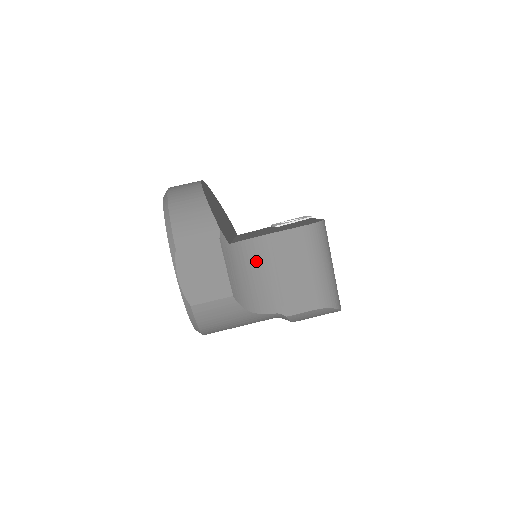
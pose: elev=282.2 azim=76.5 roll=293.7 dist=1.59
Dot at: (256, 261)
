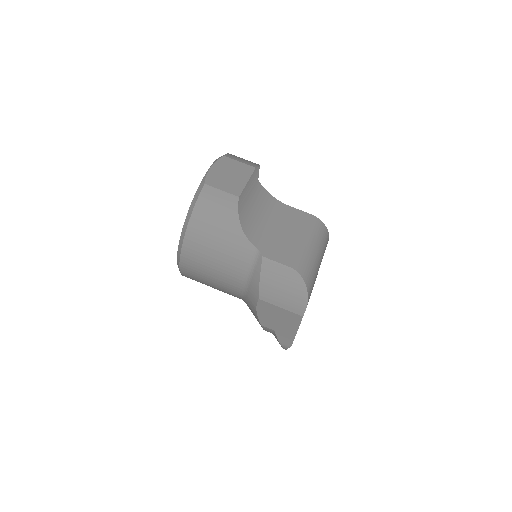
Dot at: (267, 209)
